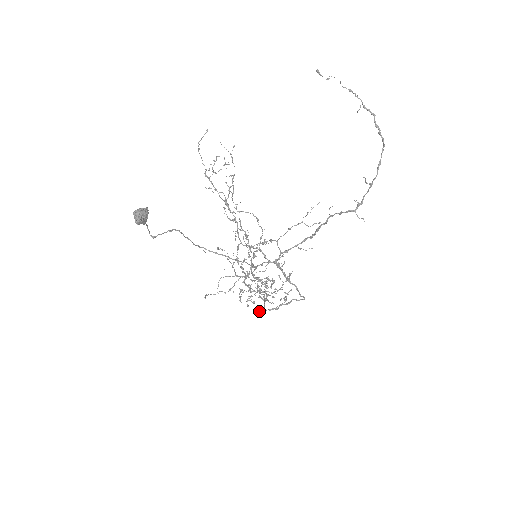
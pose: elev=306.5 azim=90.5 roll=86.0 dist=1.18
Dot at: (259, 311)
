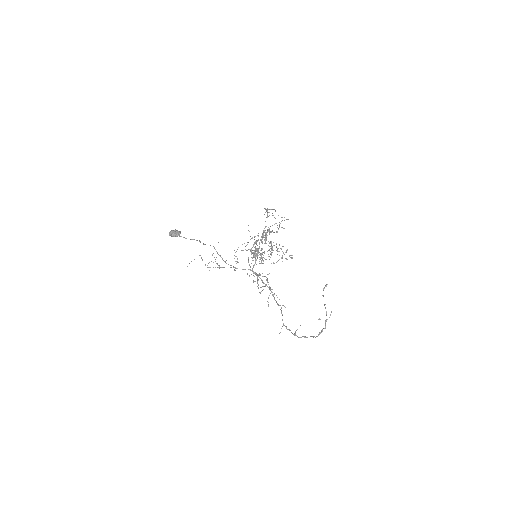
Dot at: occluded
